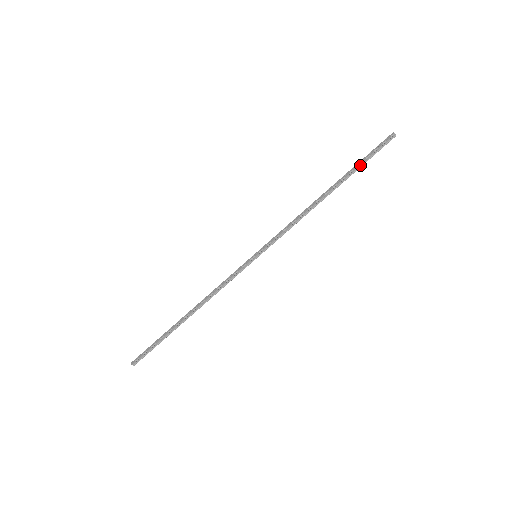
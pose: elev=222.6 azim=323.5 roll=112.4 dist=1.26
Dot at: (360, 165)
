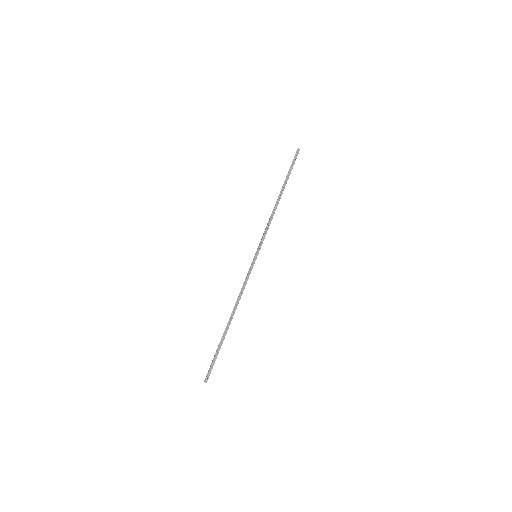
Dot at: occluded
